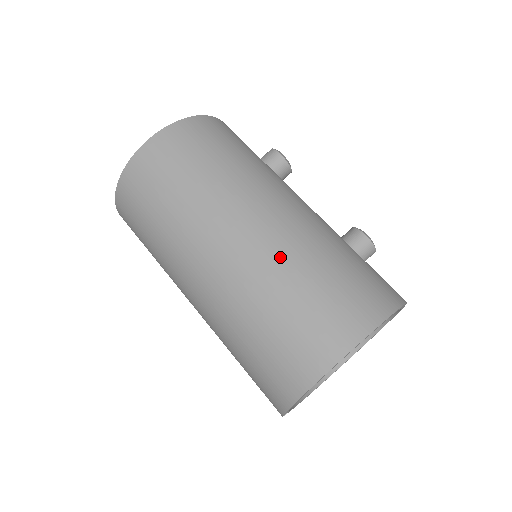
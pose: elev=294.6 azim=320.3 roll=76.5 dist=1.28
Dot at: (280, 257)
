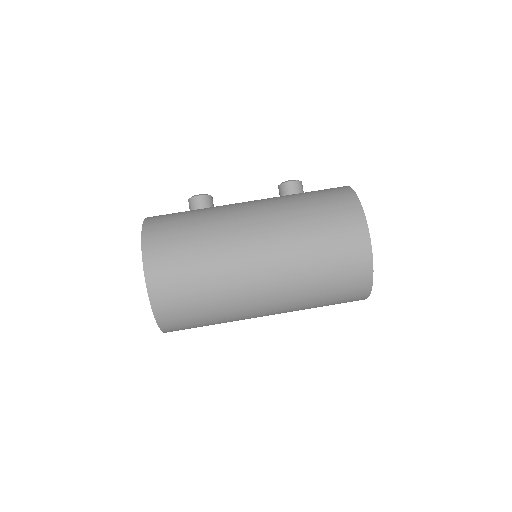
Dot at: (289, 235)
